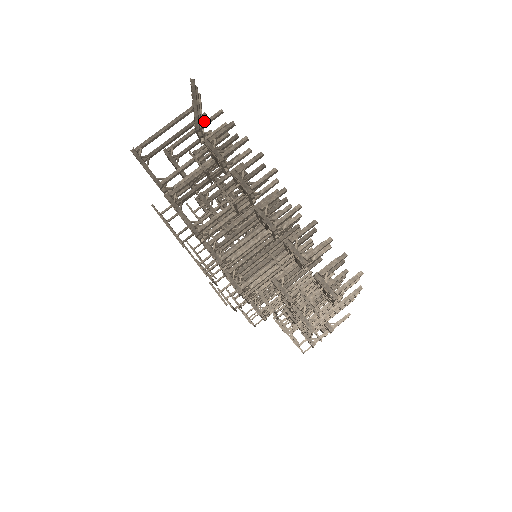
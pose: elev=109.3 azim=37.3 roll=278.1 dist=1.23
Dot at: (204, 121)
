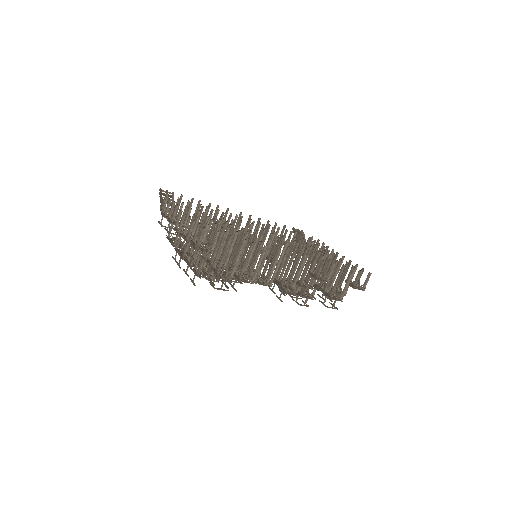
Dot at: (163, 204)
